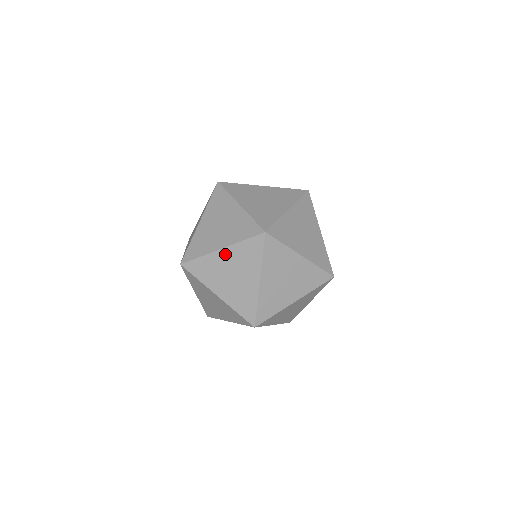
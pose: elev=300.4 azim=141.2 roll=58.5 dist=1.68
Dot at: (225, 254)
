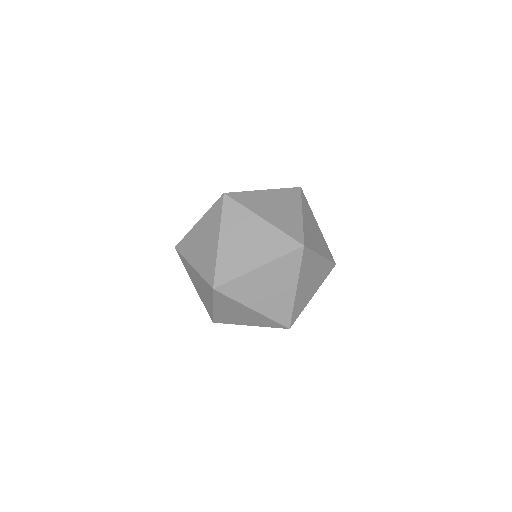
Dot at: (268, 193)
